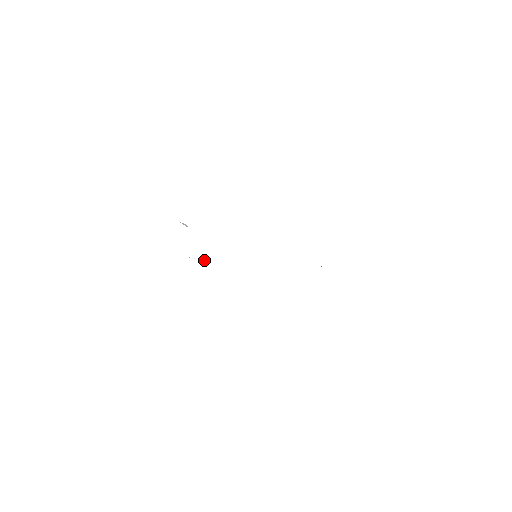
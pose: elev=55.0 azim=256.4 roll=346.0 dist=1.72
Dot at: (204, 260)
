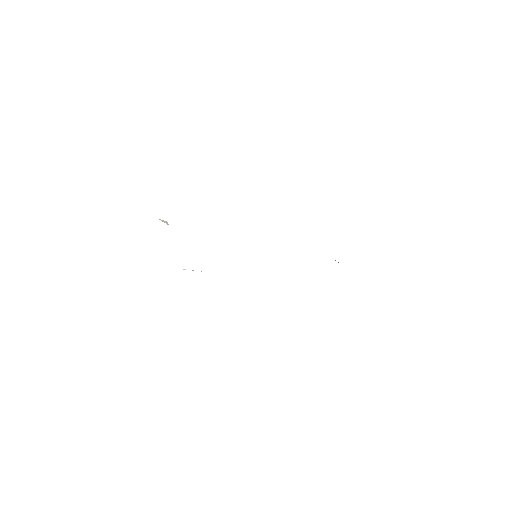
Dot at: (192, 270)
